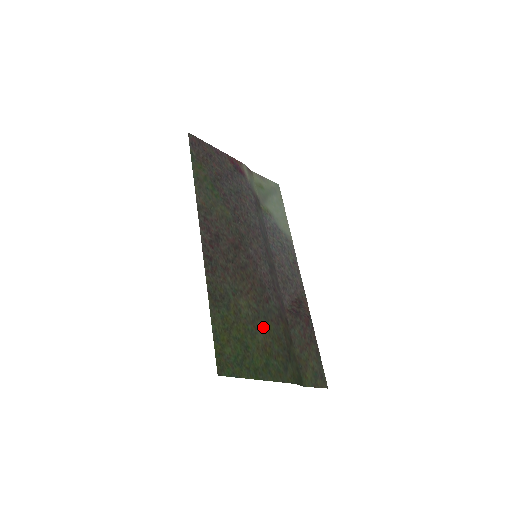
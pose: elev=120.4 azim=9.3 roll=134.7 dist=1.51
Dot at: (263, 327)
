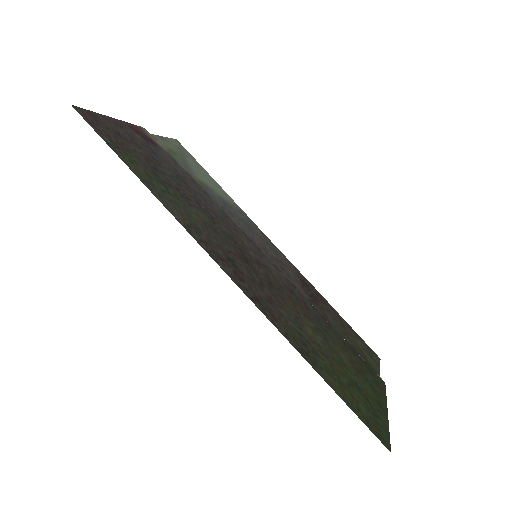
Dot at: (334, 344)
